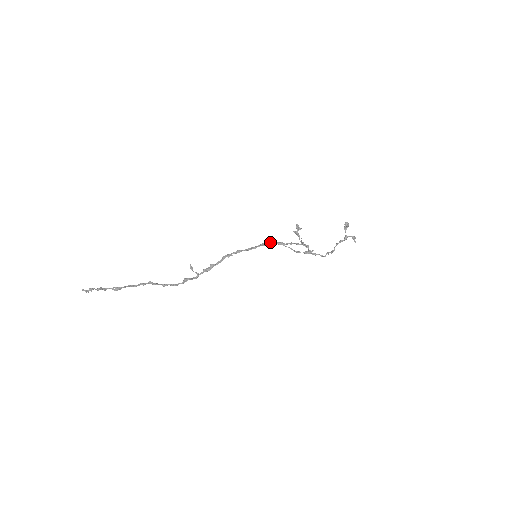
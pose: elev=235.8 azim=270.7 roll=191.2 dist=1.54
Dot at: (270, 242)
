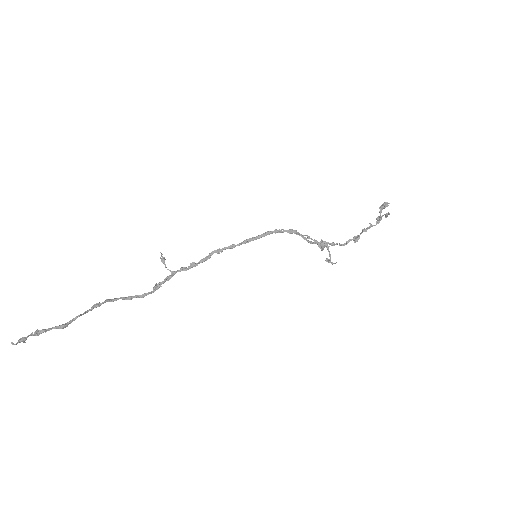
Dot at: (277, 230)
